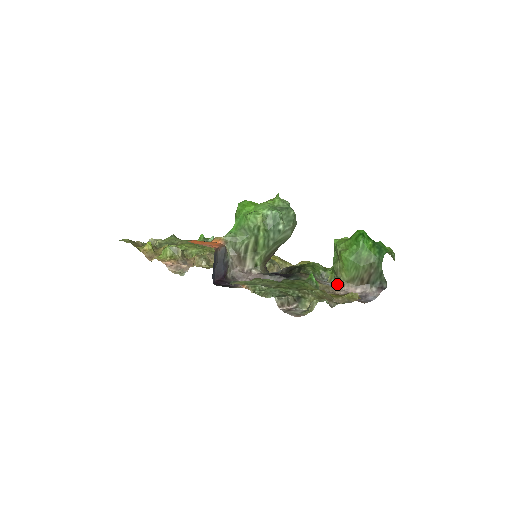
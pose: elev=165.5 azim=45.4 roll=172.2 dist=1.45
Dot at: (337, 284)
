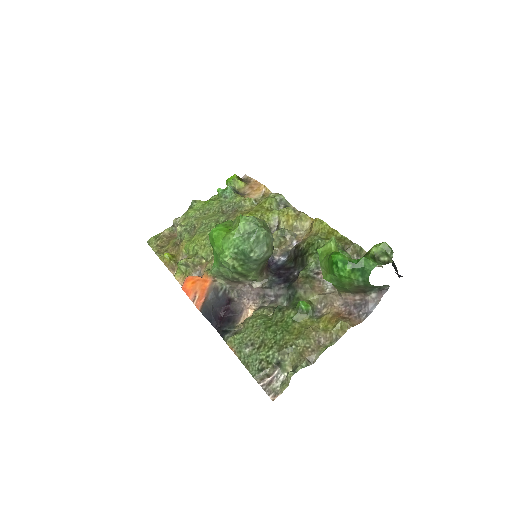
Dot at: occluded
